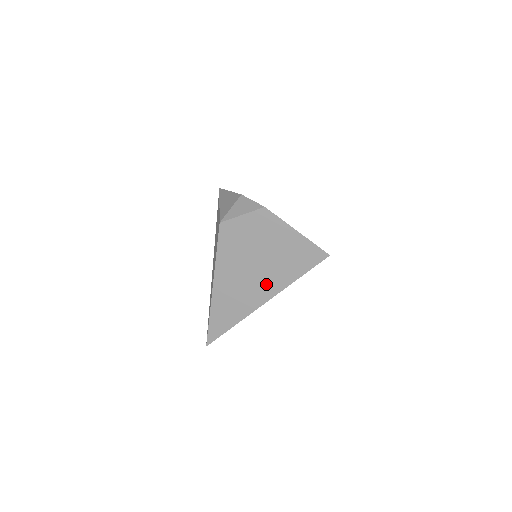
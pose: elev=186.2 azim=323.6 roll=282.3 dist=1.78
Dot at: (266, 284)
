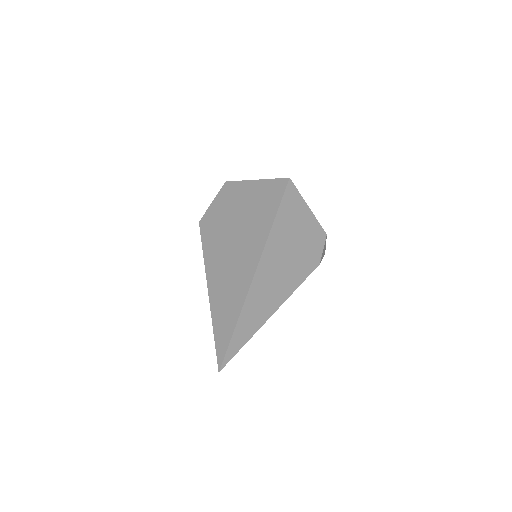
Dot at: (249, 251)
